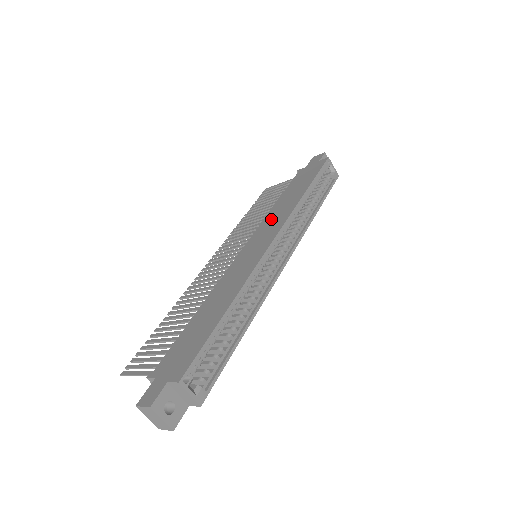
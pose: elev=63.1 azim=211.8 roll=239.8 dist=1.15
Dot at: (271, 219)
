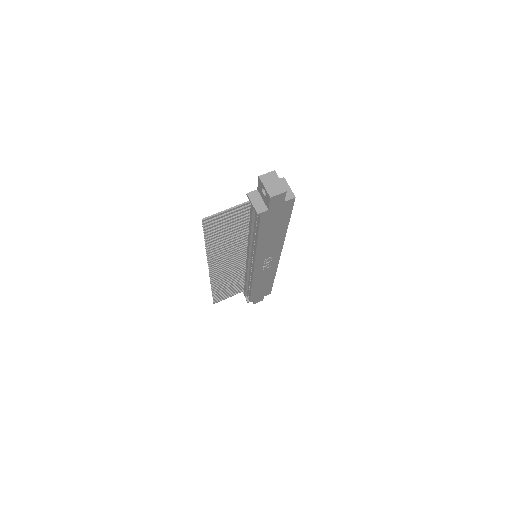
Dot at: occluded
